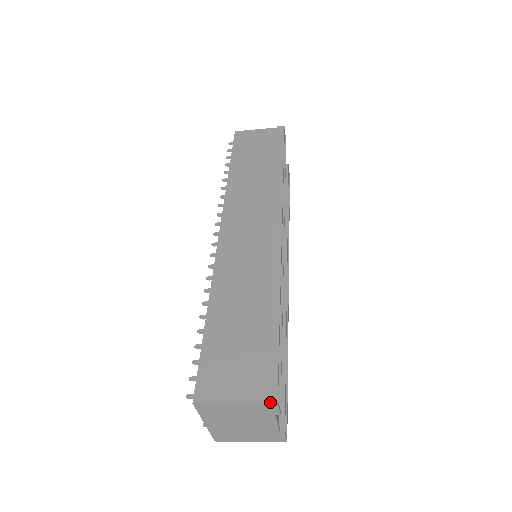
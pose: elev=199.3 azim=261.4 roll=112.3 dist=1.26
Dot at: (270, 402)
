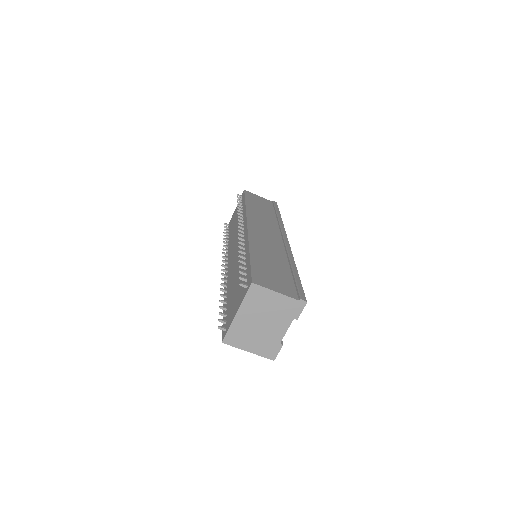
Dot at: (303, 301)
